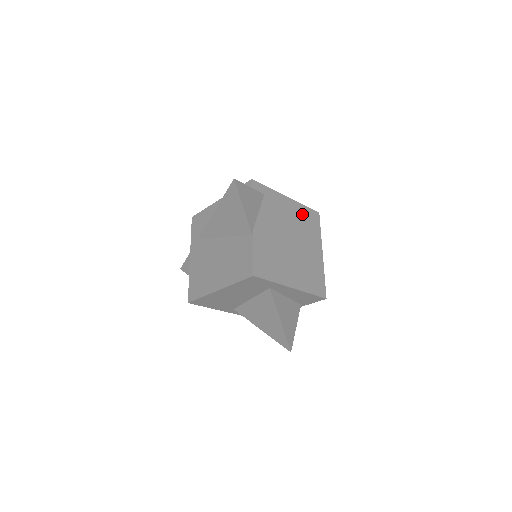
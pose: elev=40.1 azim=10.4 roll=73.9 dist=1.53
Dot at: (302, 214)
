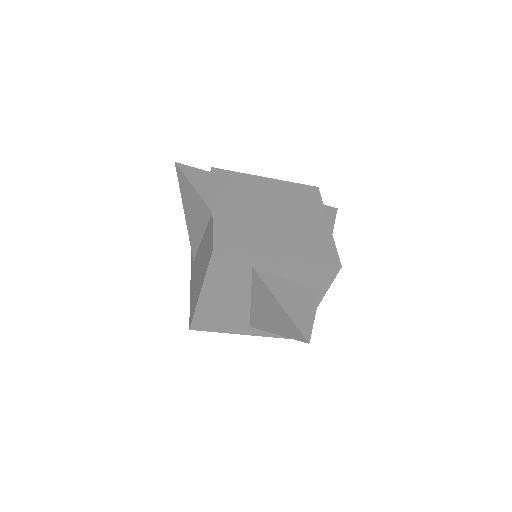
Dot at: (290, 190)
